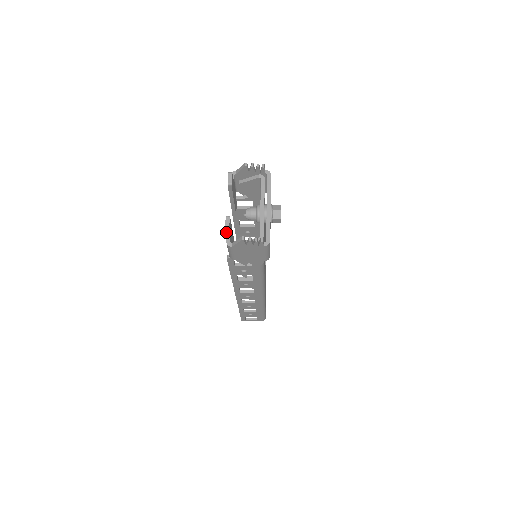
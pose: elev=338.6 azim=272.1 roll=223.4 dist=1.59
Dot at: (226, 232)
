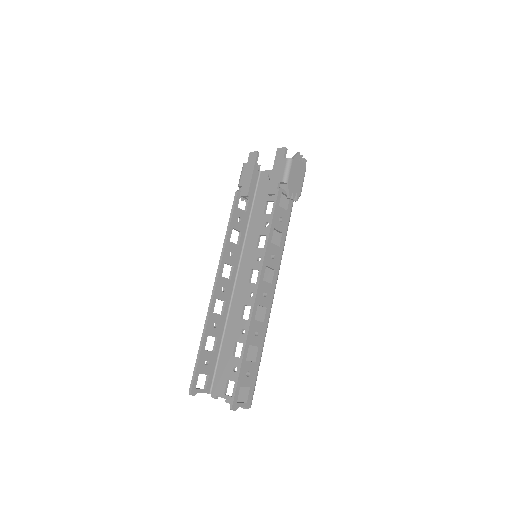
Dot at: (285, 152)
